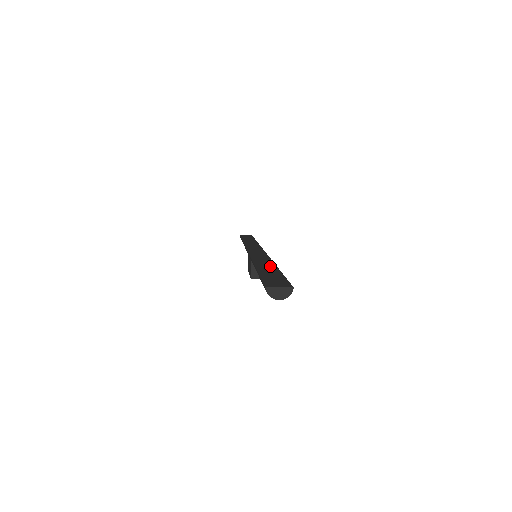
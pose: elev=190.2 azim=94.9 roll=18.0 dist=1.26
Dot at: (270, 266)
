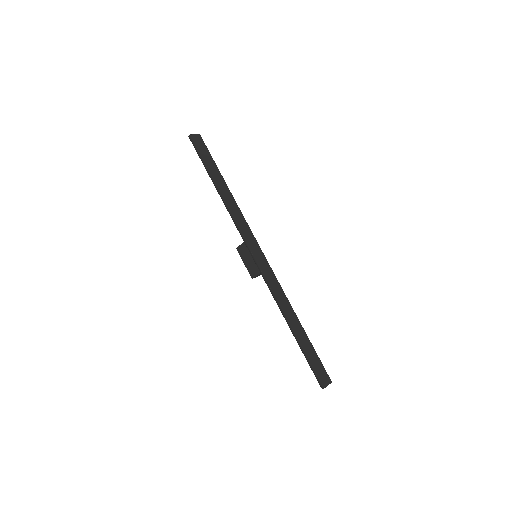
Dot at: (297, 323)
